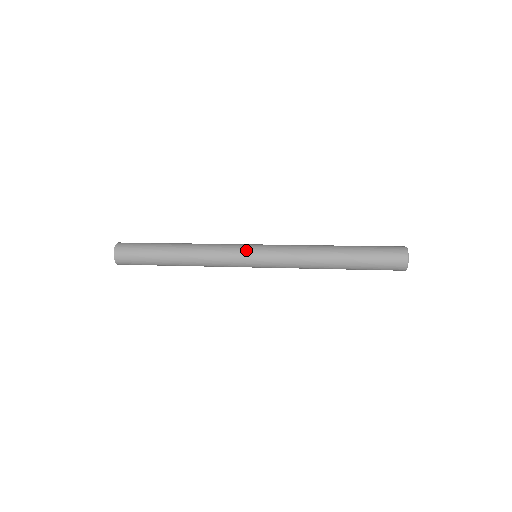
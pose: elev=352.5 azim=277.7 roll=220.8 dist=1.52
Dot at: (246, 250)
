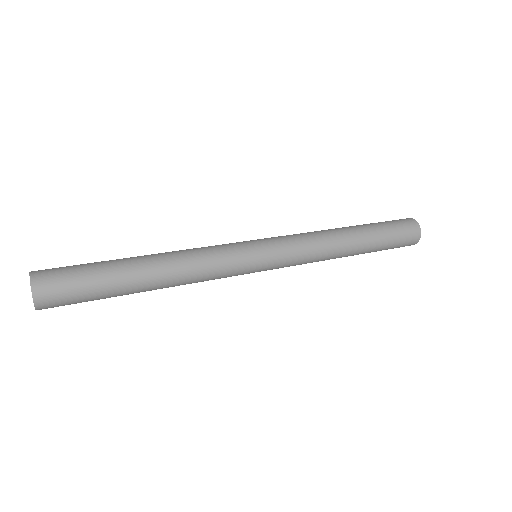
Dot at: (252, 264)
